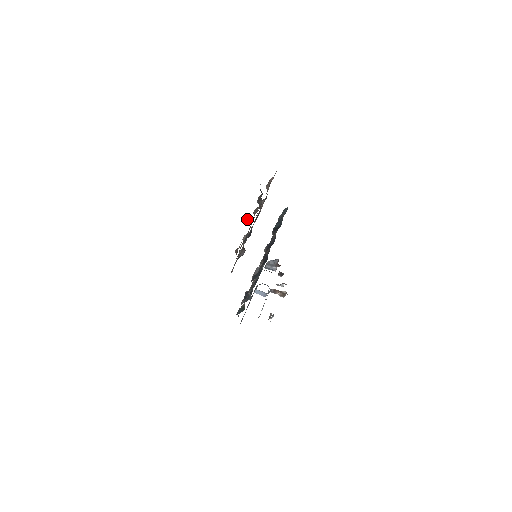
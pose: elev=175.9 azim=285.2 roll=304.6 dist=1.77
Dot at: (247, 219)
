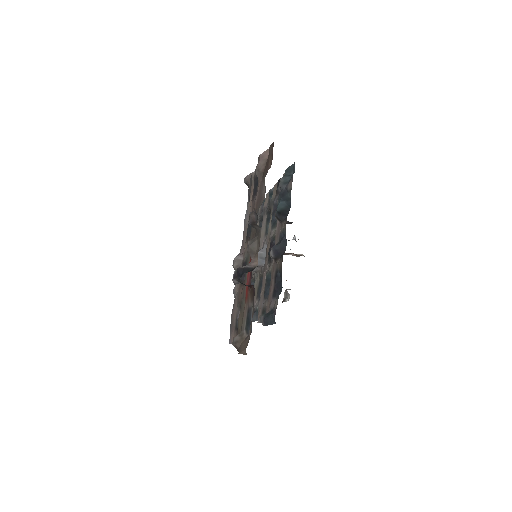
Dot at: (241, 282)
